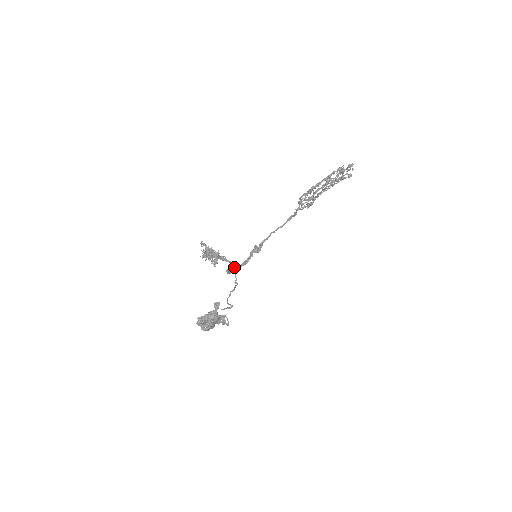
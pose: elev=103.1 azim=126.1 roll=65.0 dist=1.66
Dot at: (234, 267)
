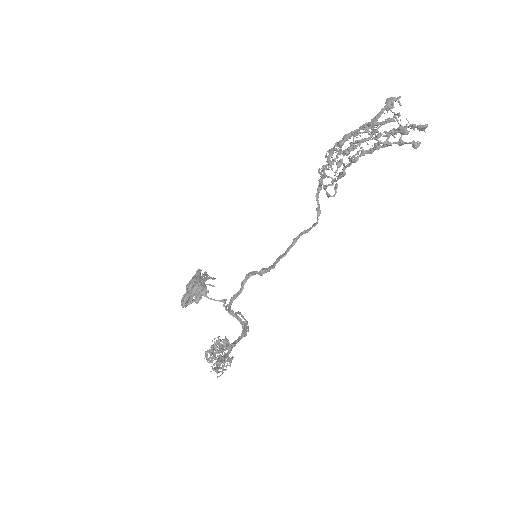
Dot at: (245, 324)
